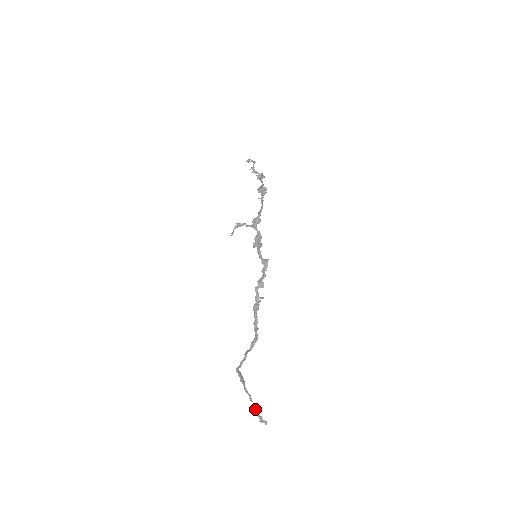
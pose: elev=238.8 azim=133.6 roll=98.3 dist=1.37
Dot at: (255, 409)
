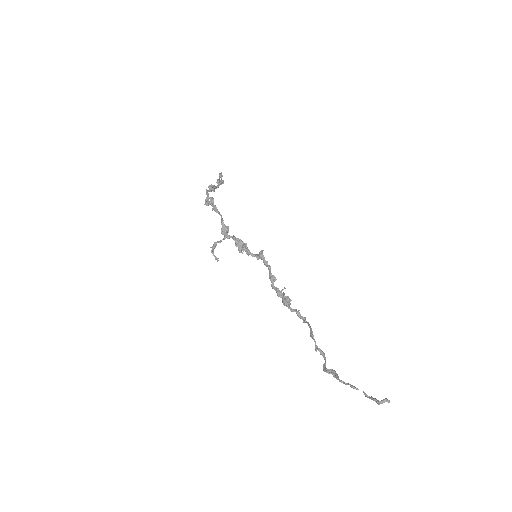
Dot at: occluded
